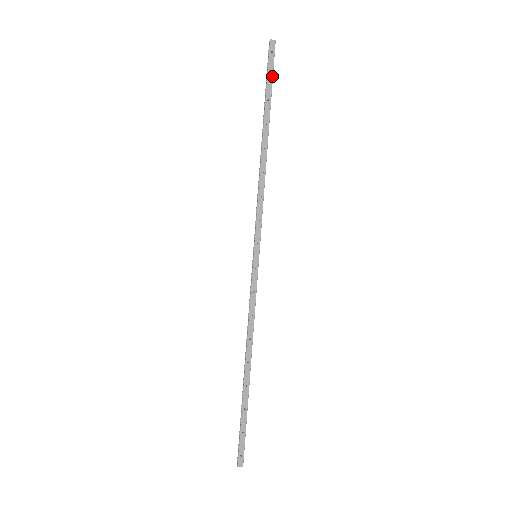
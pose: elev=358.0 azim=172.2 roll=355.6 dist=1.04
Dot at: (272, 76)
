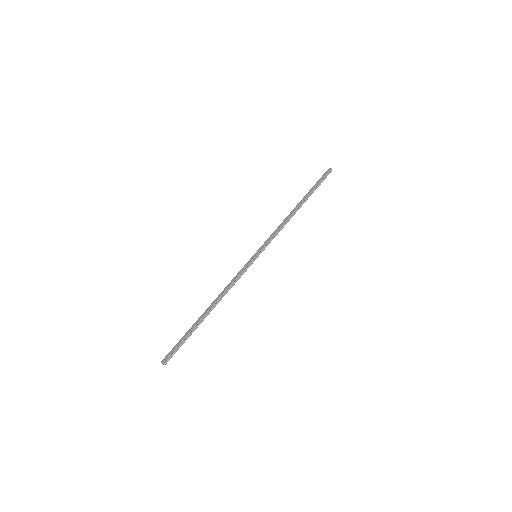
Dot at: (320, 181)
